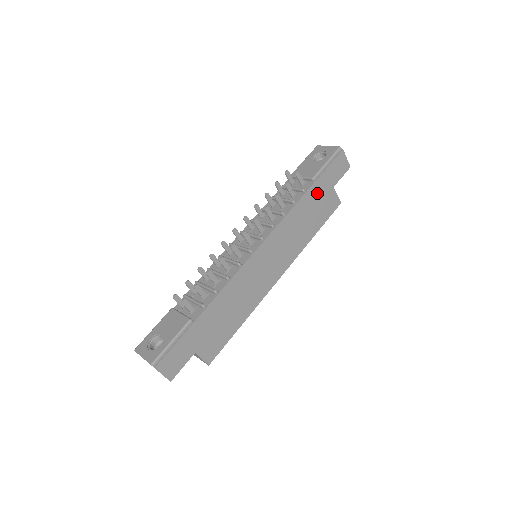
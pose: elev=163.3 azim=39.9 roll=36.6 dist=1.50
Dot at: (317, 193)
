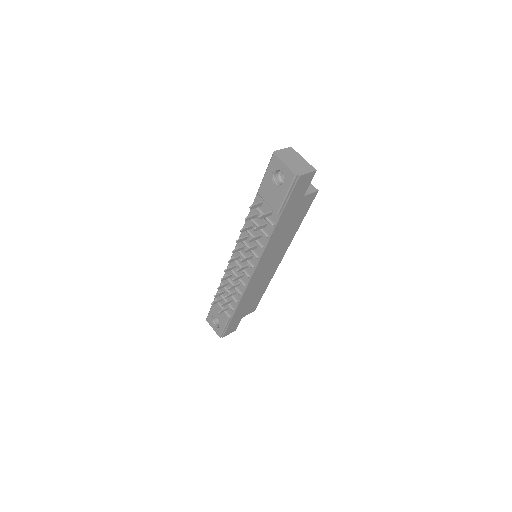
Dot at: (287, 215)
